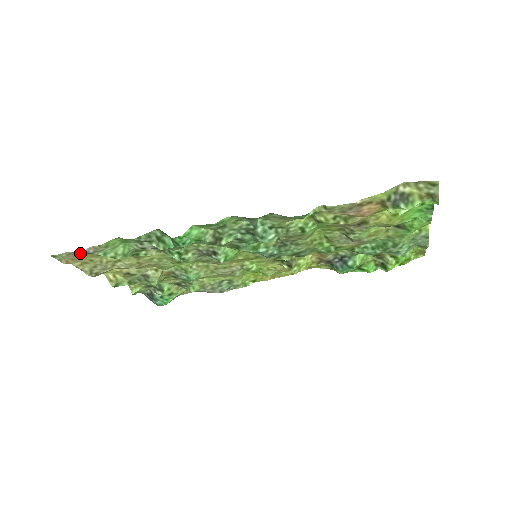
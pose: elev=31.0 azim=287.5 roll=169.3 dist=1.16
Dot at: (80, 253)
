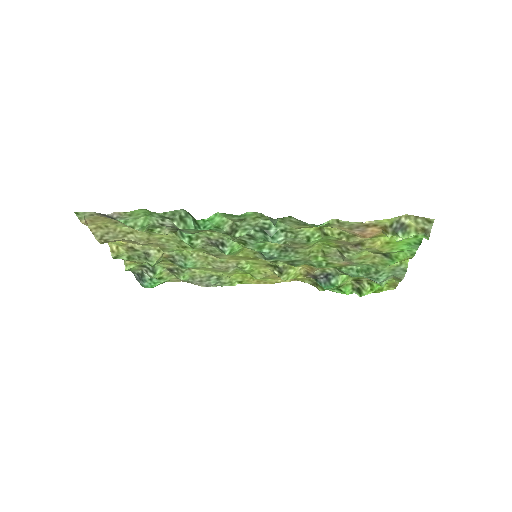
Dot at: (101, 216)
